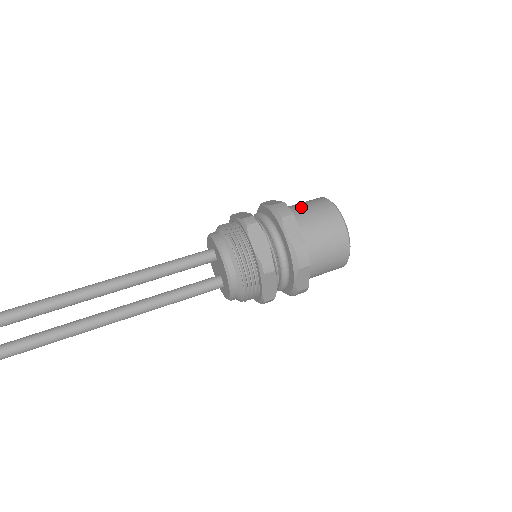
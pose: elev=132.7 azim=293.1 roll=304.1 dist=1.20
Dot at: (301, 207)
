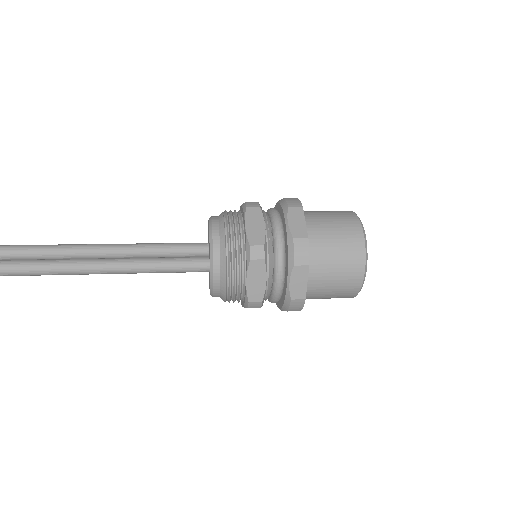
Dot at: occluded
